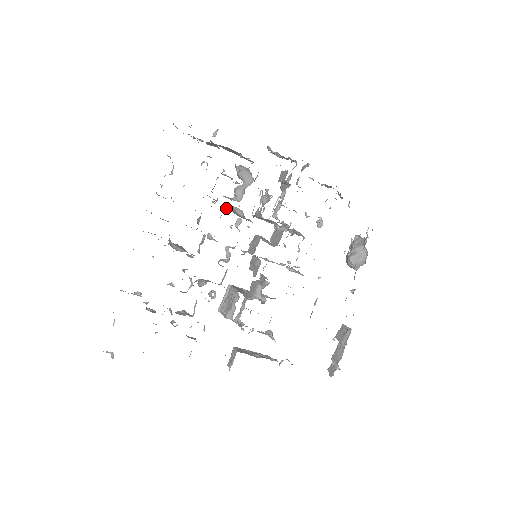
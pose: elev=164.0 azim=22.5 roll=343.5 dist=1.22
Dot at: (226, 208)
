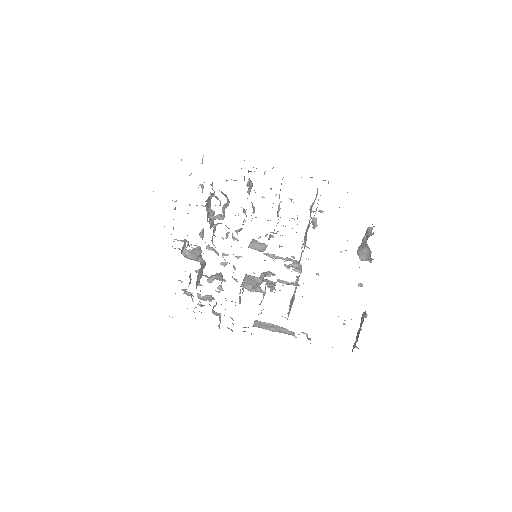
Dot at: (216, 225)
